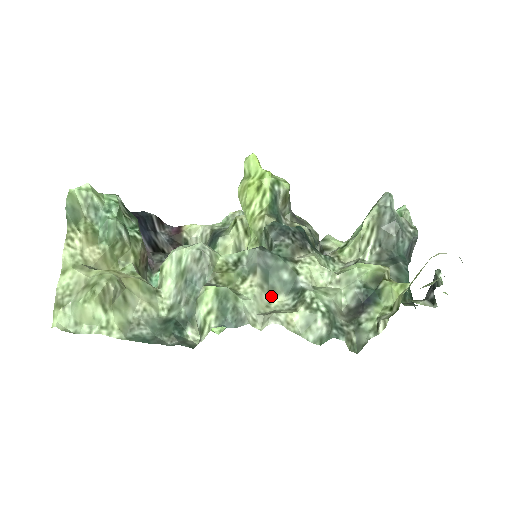
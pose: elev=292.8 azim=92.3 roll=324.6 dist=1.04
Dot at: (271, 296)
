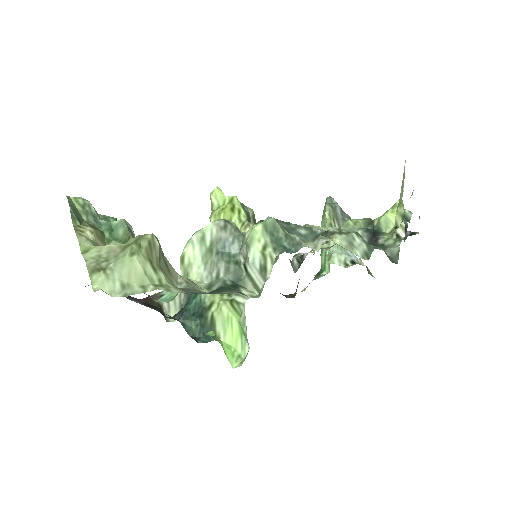
Dot at: occluded
